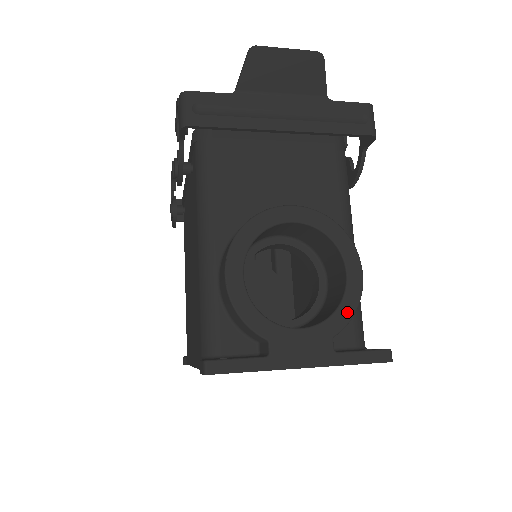
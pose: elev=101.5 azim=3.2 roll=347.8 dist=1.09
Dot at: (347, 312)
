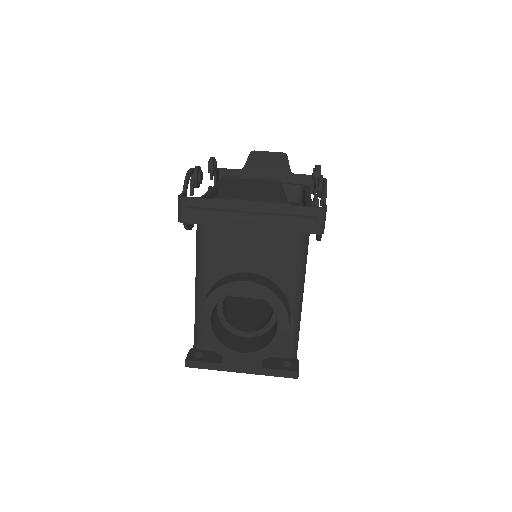
Dot at: (273, 349)
